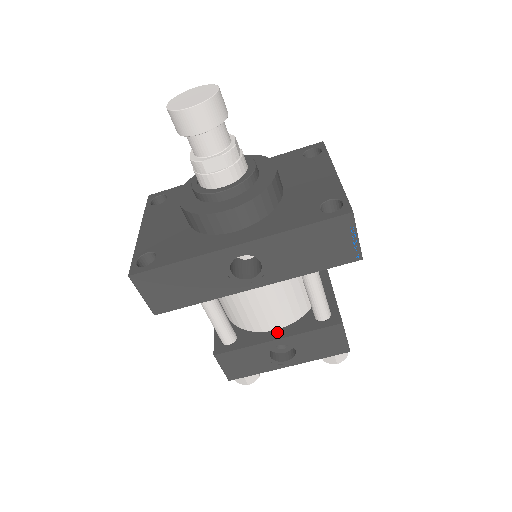
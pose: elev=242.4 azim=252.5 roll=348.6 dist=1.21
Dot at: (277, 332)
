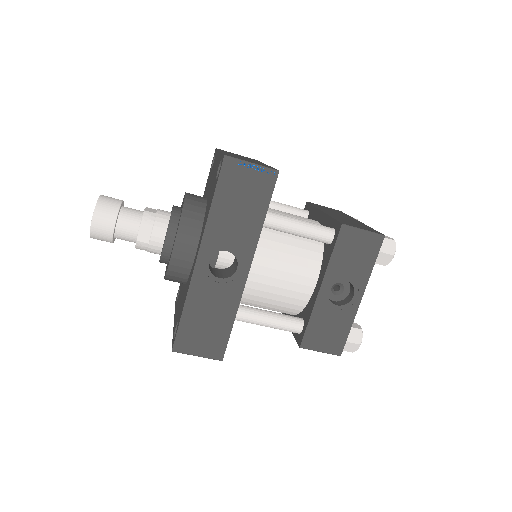
Dot at: (317, 284)
